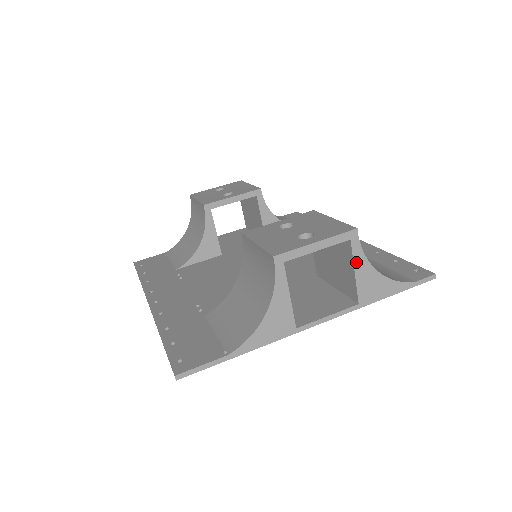
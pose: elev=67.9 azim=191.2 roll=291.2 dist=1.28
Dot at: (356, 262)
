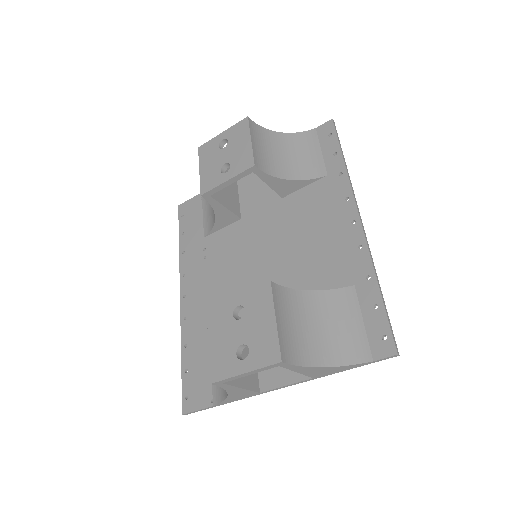
Dot at: (294, 370)
